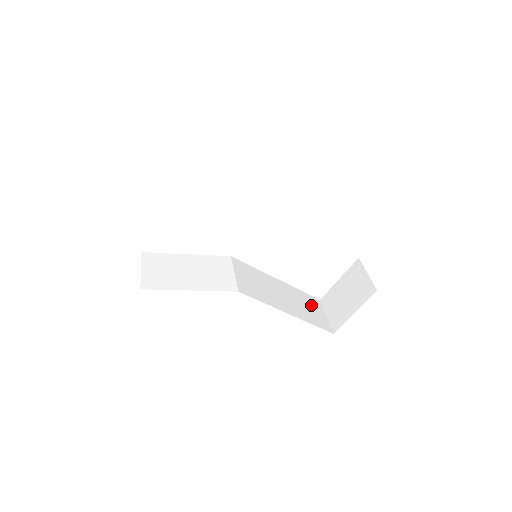
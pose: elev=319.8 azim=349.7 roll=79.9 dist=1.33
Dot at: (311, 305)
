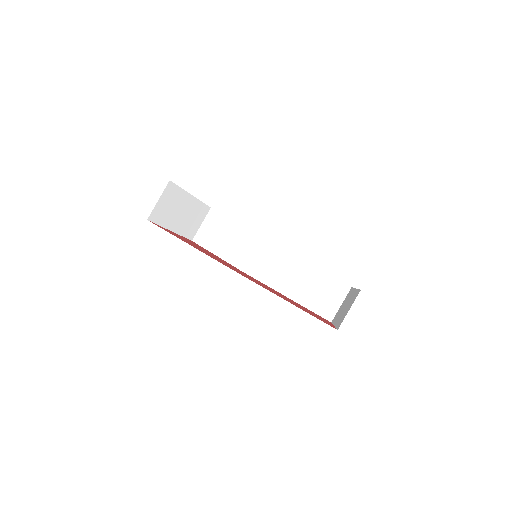
Dot at: (329, 291)
